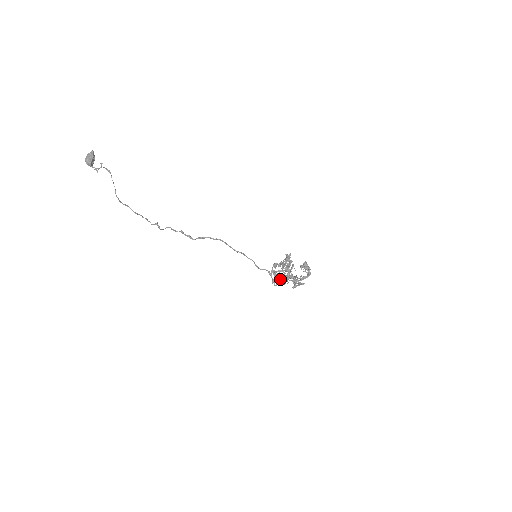
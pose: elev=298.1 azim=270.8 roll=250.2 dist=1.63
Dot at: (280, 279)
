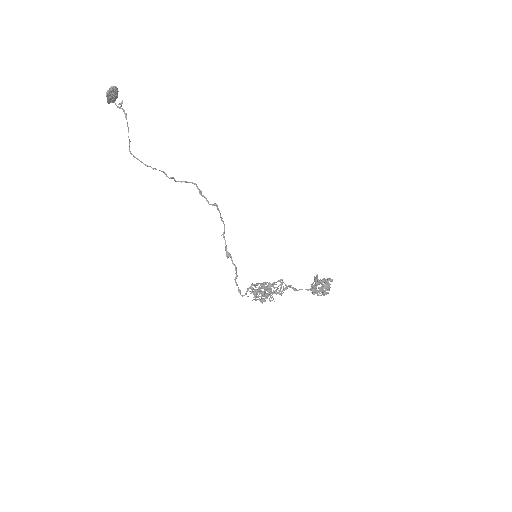
Dot at: (256, 297)
